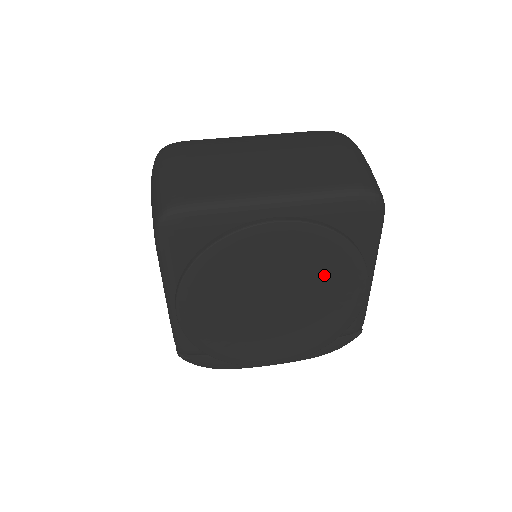
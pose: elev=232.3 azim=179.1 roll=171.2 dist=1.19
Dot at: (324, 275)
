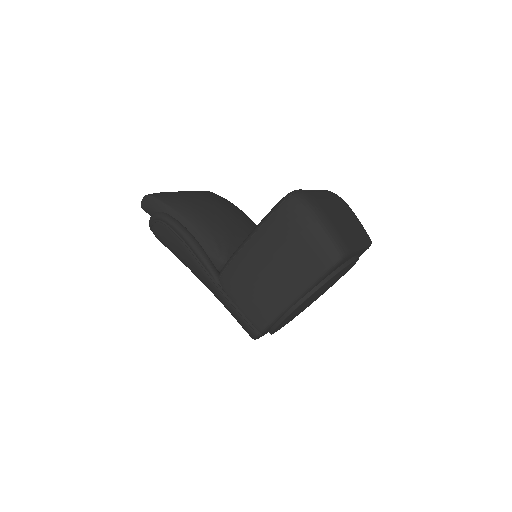
Dot at: occluded
